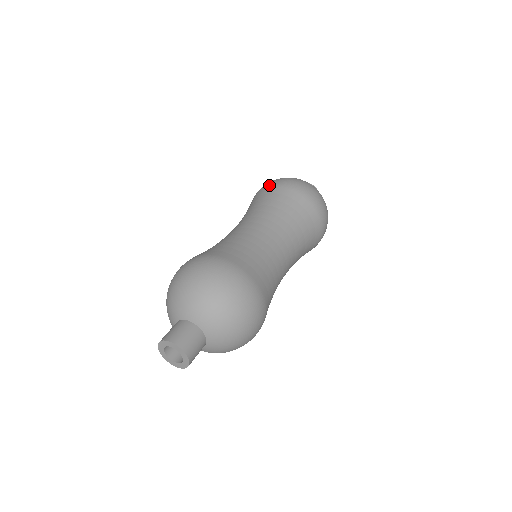
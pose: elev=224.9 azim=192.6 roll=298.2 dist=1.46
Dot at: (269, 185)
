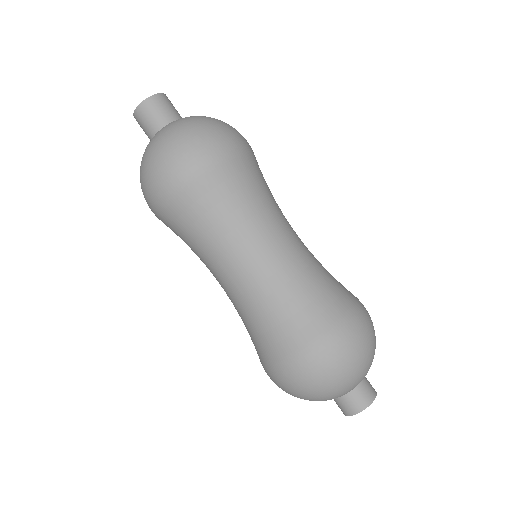
Dot at: occluded
